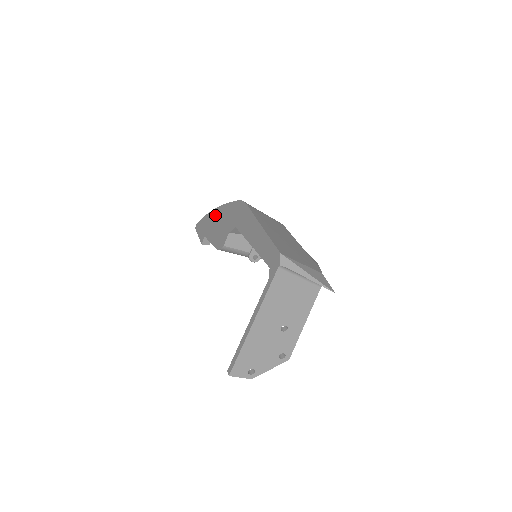
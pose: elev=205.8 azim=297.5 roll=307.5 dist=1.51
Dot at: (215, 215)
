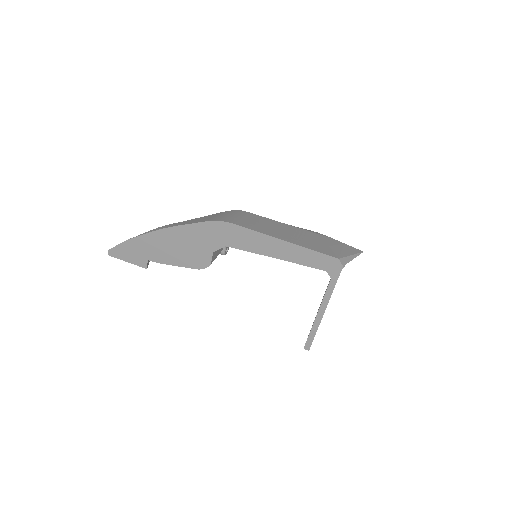
Dot at: (158, 239)
